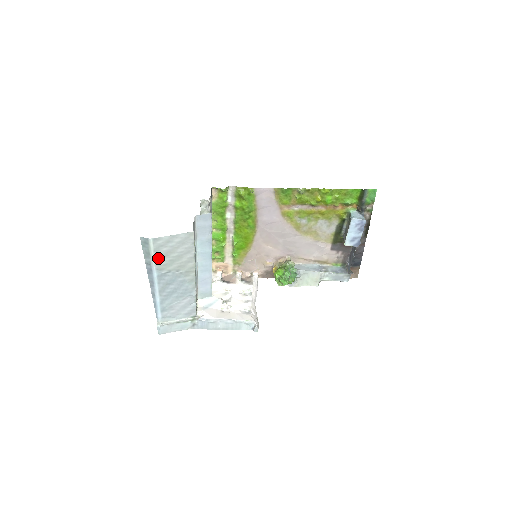
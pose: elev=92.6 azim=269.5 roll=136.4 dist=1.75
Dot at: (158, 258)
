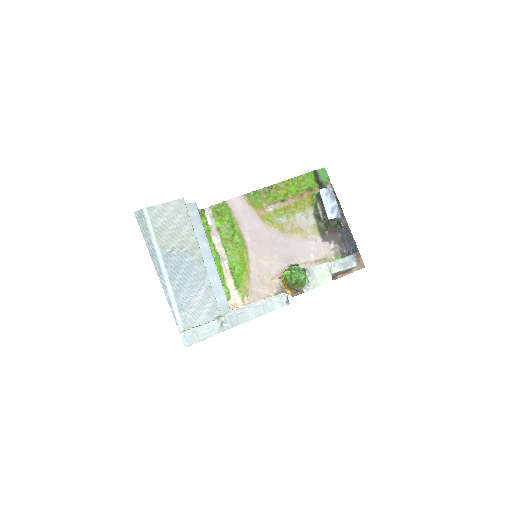
Dot at: (157, 232)
